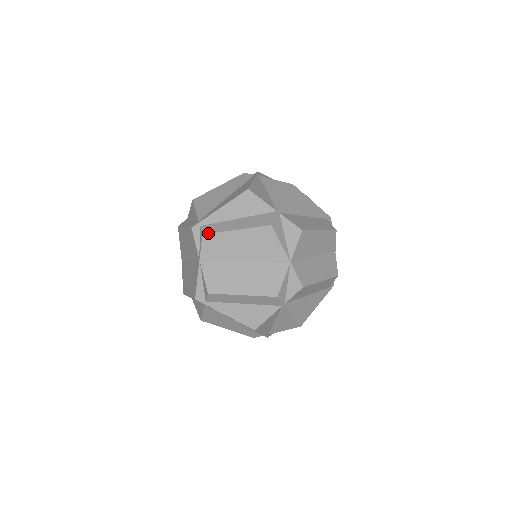
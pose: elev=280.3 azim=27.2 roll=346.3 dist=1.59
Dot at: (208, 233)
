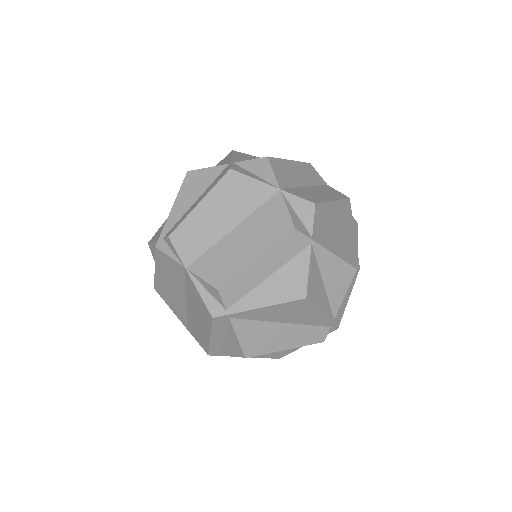
Dot at: (173, 230)
